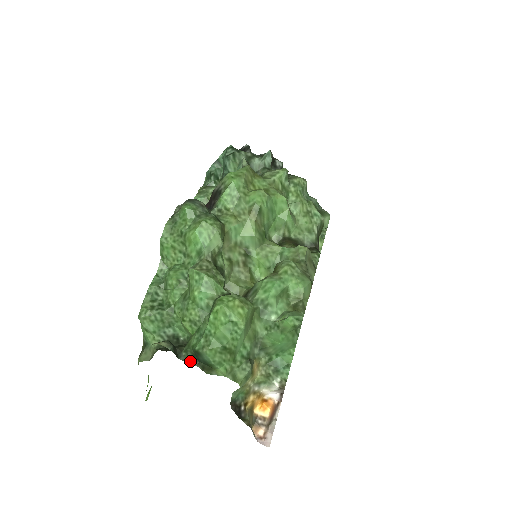
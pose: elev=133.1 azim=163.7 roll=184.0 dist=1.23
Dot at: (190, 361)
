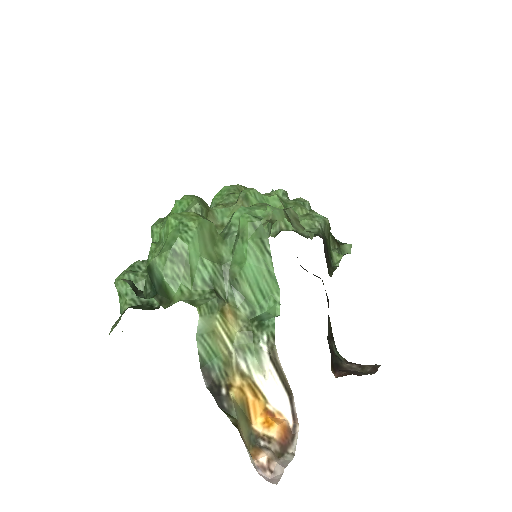
Dot at: (148, 296)
